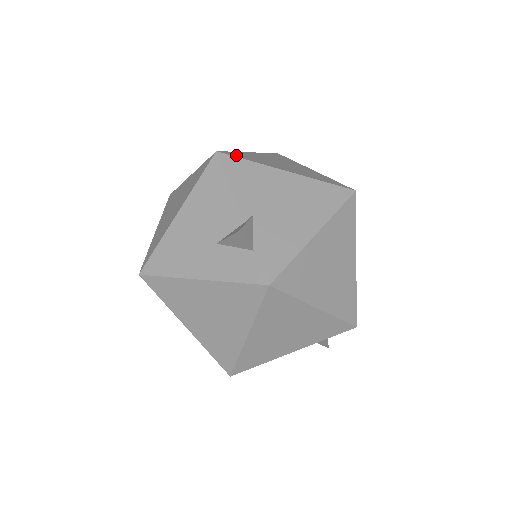
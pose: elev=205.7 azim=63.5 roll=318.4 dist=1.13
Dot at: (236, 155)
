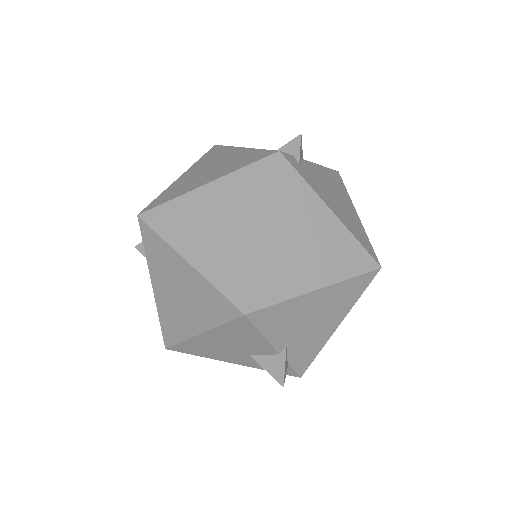
Dot at: (263, 298)
